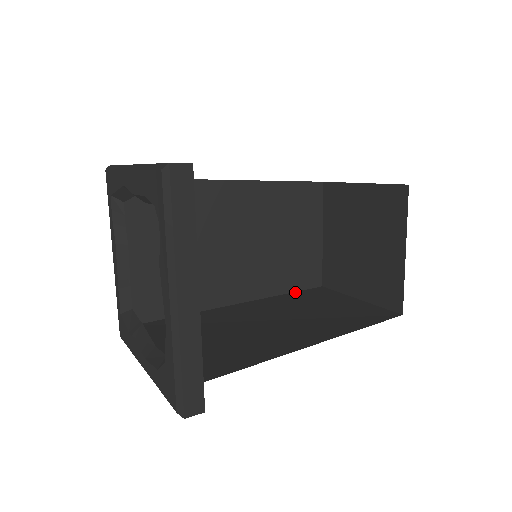
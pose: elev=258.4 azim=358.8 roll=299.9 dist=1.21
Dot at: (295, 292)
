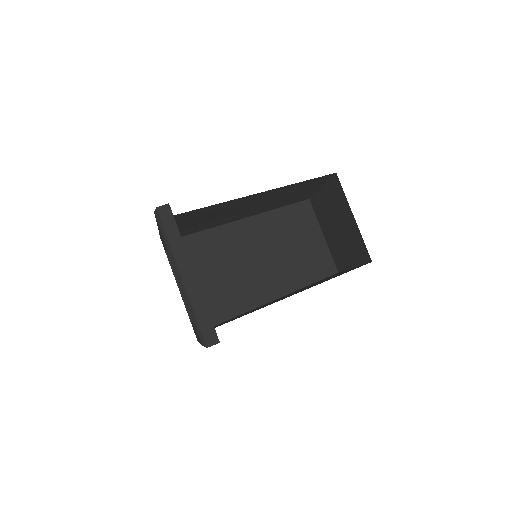
Dot at: occluded
